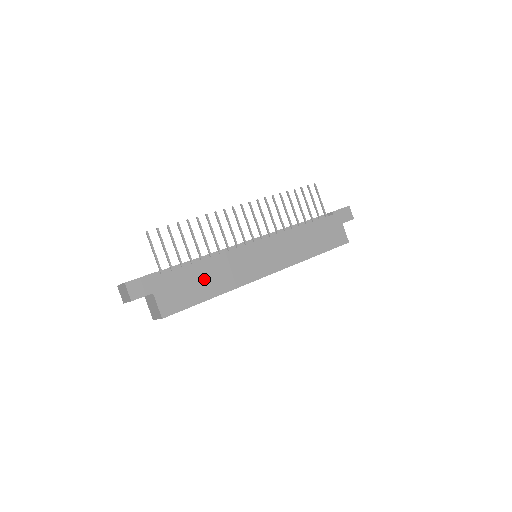
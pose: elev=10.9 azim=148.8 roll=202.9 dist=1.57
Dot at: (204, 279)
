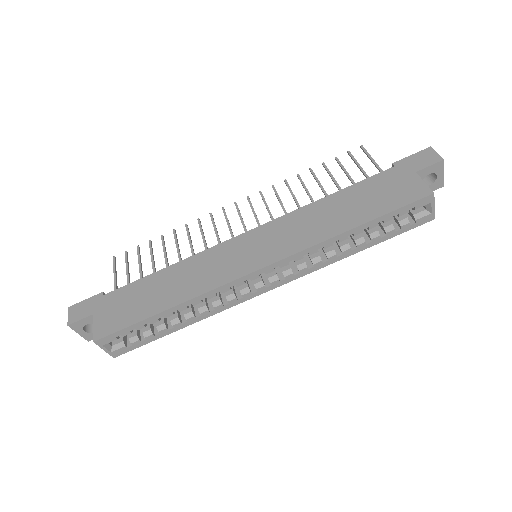
Dot at: (159, 290)
